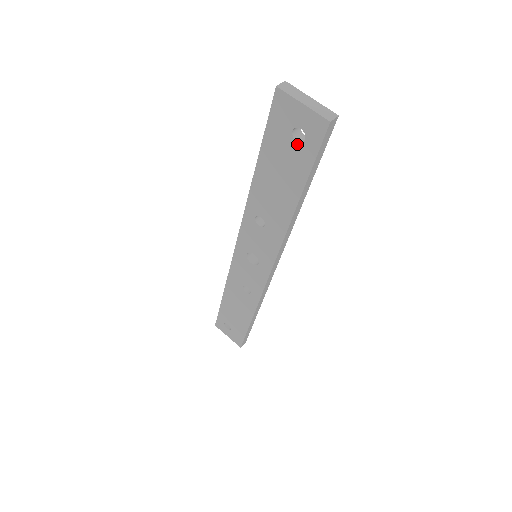
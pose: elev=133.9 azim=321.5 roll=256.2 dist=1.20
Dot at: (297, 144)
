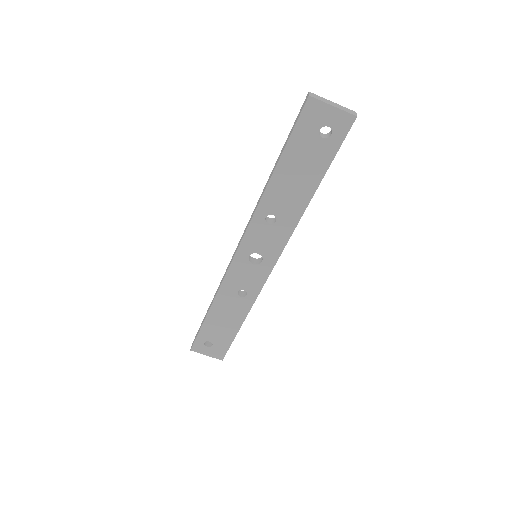
Dot at: (323, 140)
